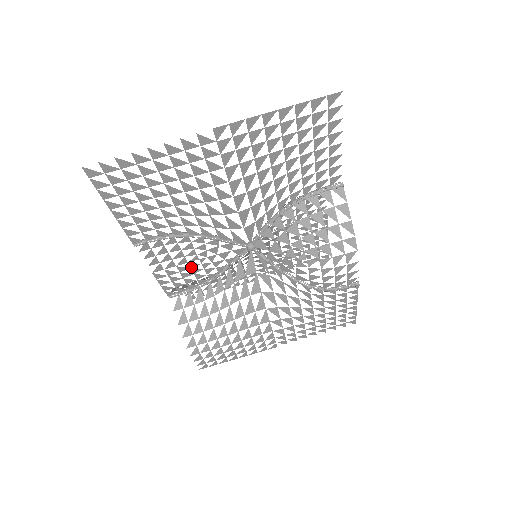
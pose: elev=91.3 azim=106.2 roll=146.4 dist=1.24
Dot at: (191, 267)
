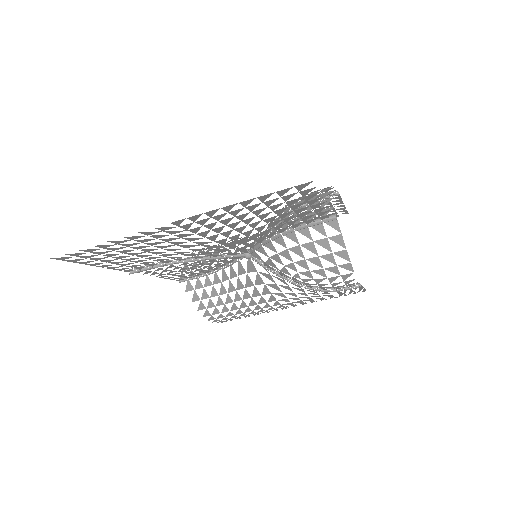
Dot at: (192, 269)
